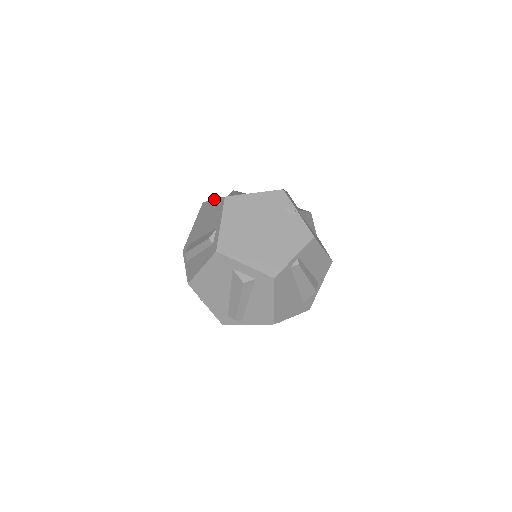
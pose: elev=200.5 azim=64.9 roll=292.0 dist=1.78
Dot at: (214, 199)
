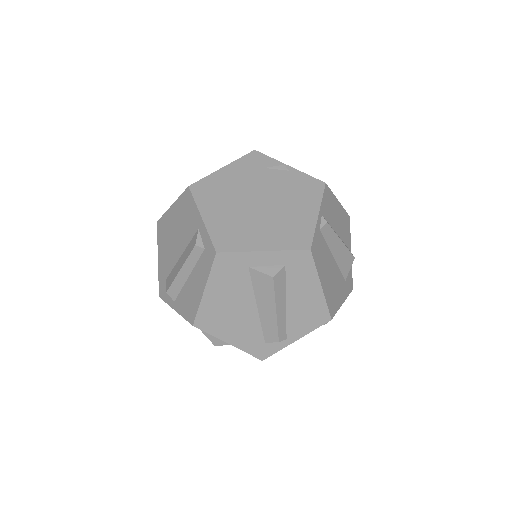
Dot at: (173, 203)
